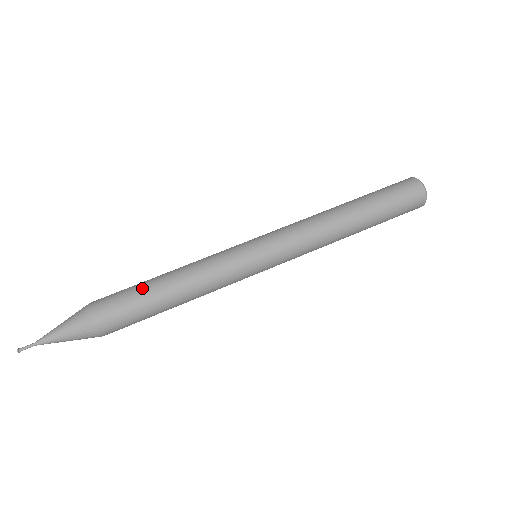
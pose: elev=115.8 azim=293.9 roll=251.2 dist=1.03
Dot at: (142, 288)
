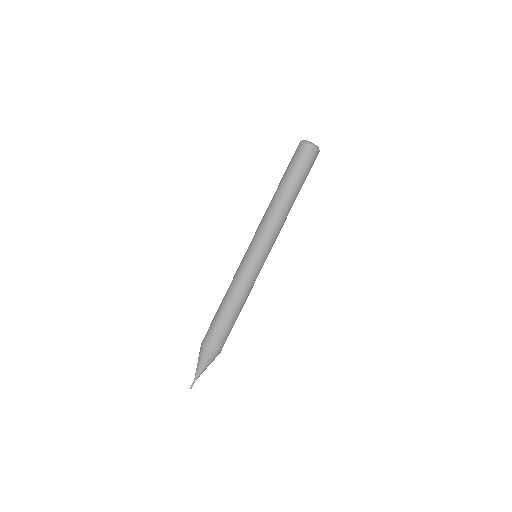
Dot at: (224, 323)
